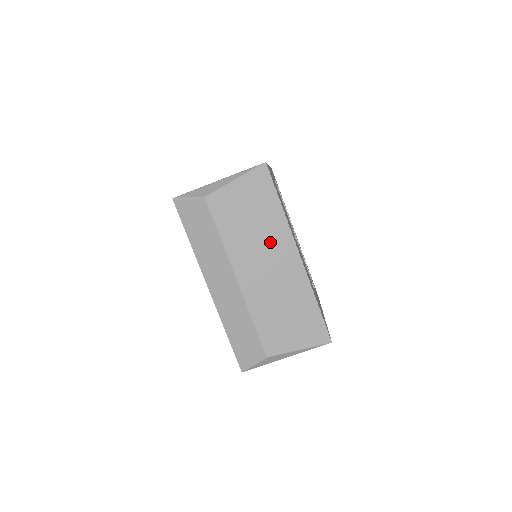
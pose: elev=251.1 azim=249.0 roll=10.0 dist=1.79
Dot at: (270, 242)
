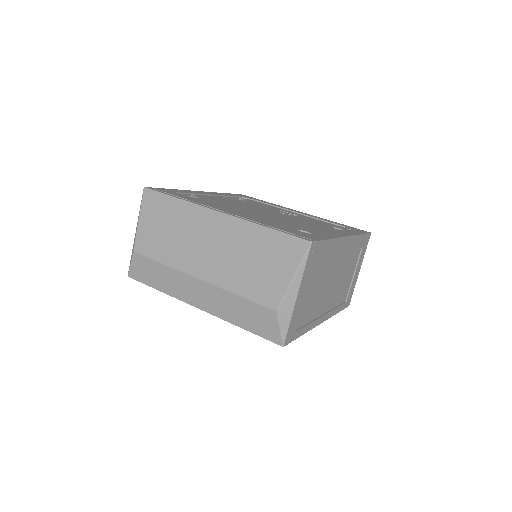
Dot at: (193, 228)
